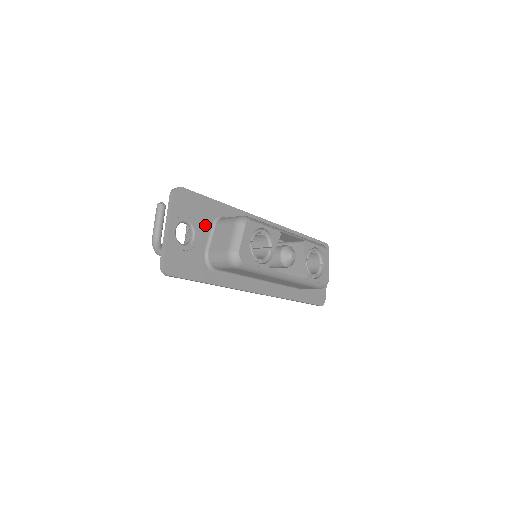
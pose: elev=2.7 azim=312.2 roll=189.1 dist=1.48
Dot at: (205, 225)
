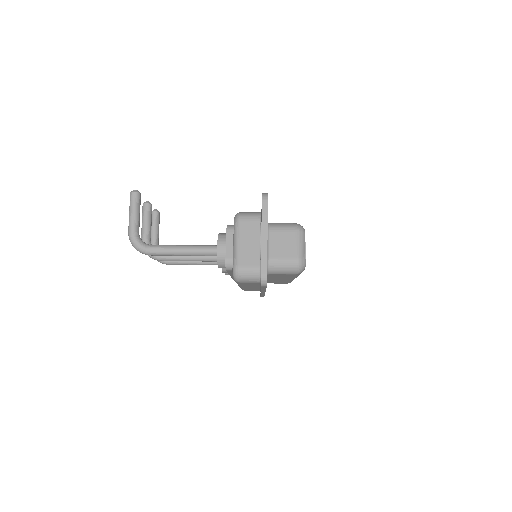
Dot at: occluded
